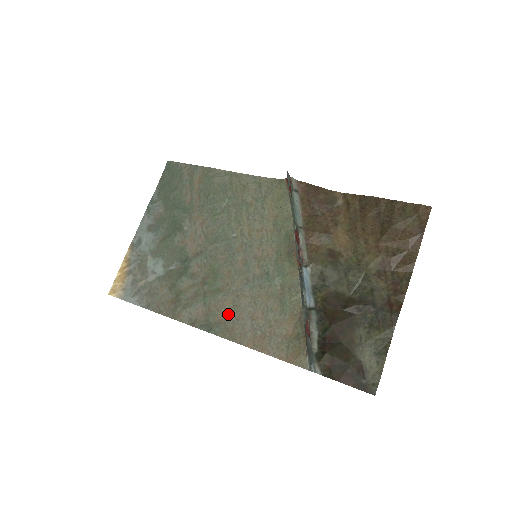
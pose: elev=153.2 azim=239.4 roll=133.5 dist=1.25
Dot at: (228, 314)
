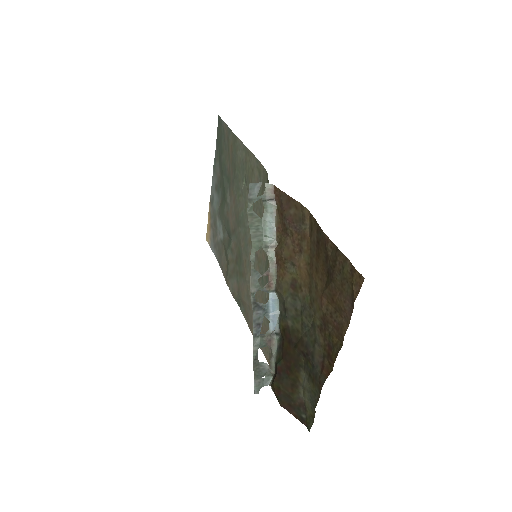
Dot at: (245, 300)
